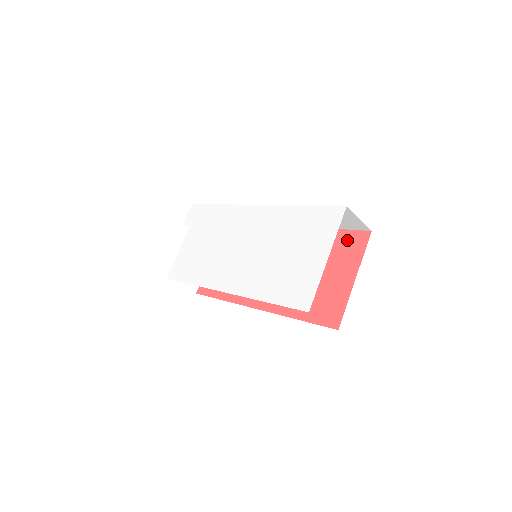
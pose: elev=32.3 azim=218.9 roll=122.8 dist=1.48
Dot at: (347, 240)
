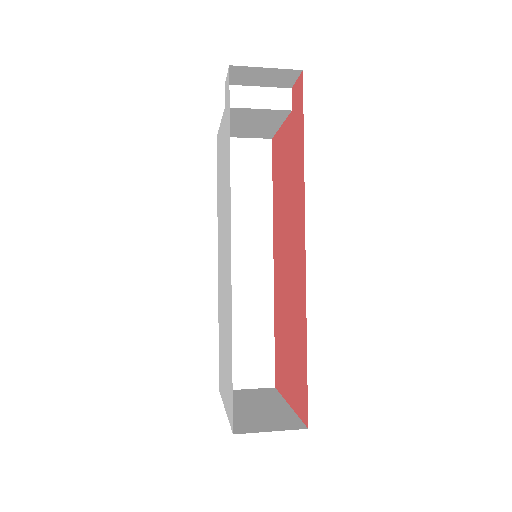
Dot at: (302, 387)
